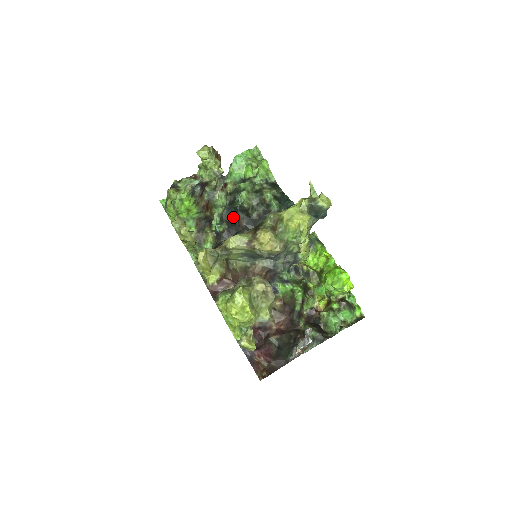
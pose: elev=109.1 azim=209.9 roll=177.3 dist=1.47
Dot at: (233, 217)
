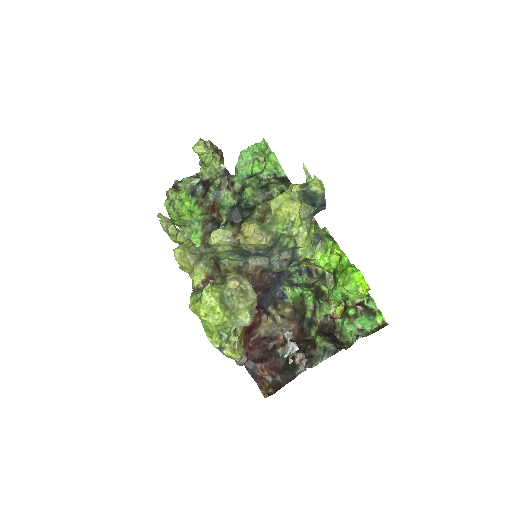
Dot at: (237, 216)
